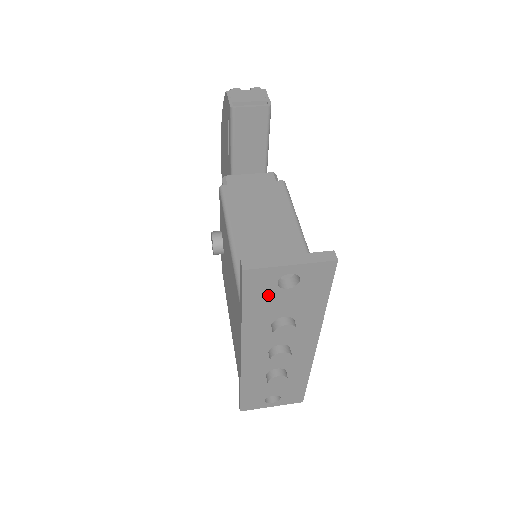
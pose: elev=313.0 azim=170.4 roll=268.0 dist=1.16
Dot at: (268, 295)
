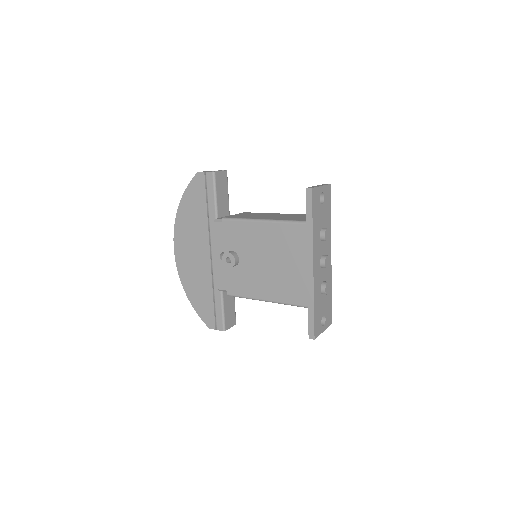
Dot at: (318, 209)
